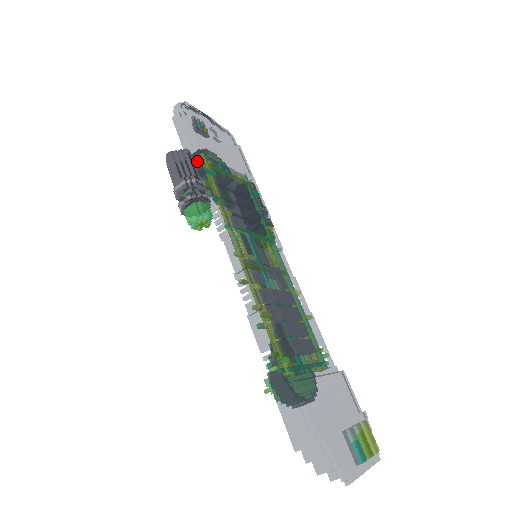
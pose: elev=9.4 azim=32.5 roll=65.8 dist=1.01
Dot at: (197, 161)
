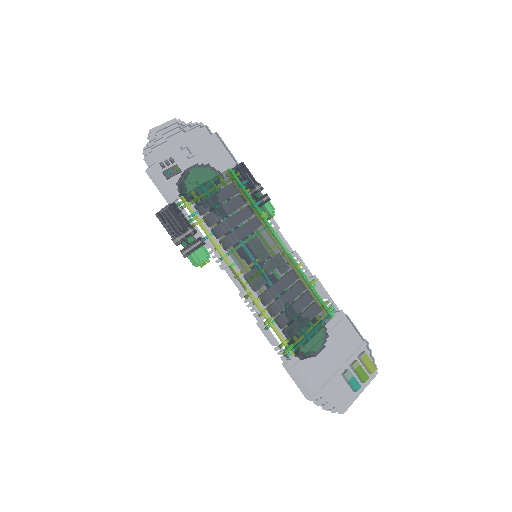
Dot at: (180, 211)
